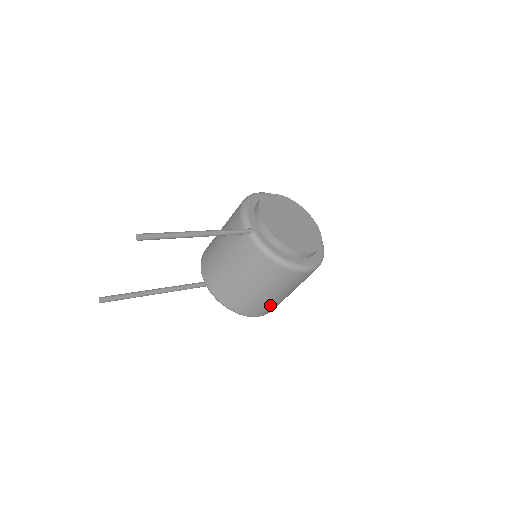
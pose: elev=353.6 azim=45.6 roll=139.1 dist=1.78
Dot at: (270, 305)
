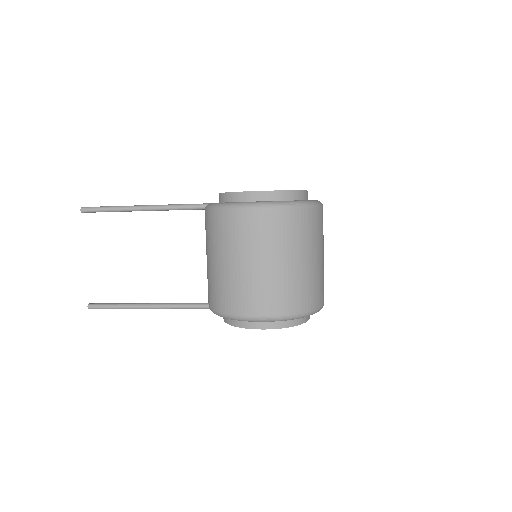
Dot at: (253, 288)
